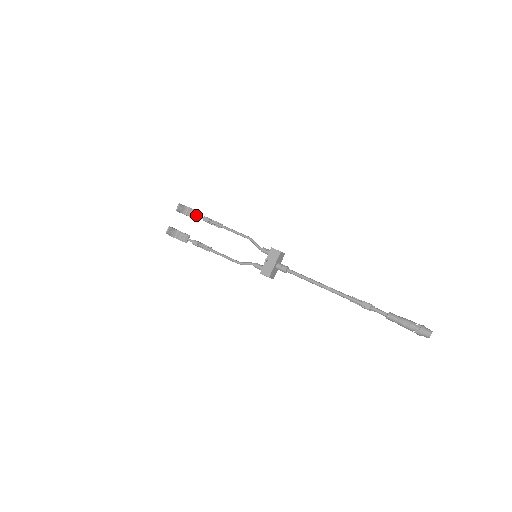
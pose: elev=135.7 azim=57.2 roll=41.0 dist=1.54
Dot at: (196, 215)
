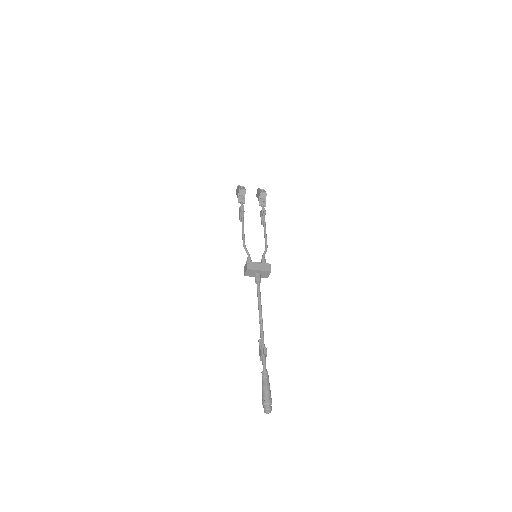
Dot at: (263, 203)
